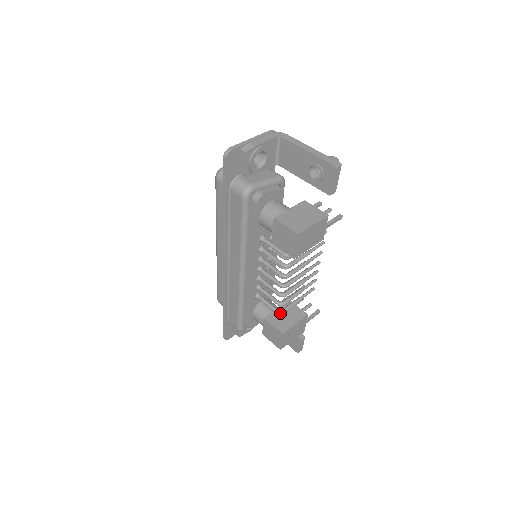
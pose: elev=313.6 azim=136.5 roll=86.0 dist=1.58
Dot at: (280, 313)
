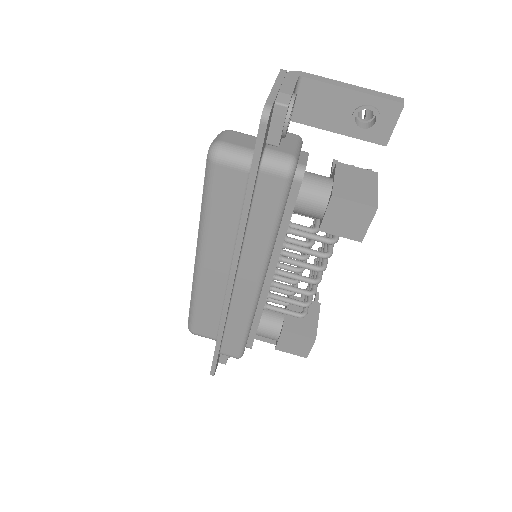
Dot at: occluded
